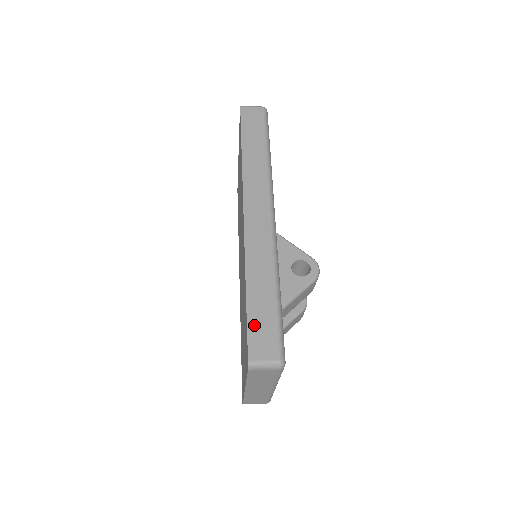
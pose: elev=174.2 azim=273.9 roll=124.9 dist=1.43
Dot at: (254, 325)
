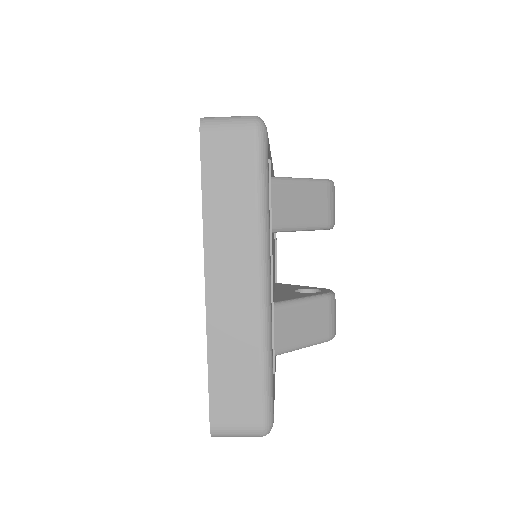
Dot at: occluded
